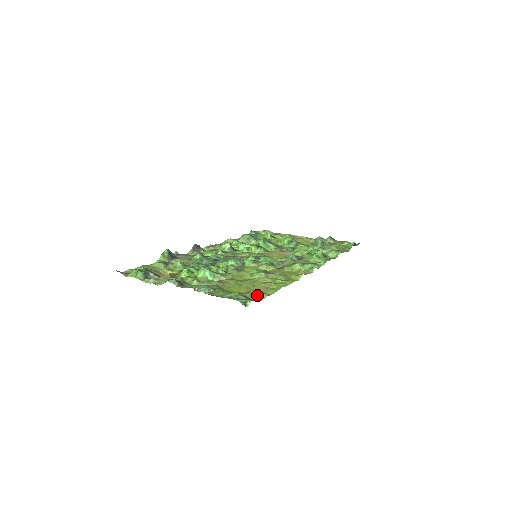
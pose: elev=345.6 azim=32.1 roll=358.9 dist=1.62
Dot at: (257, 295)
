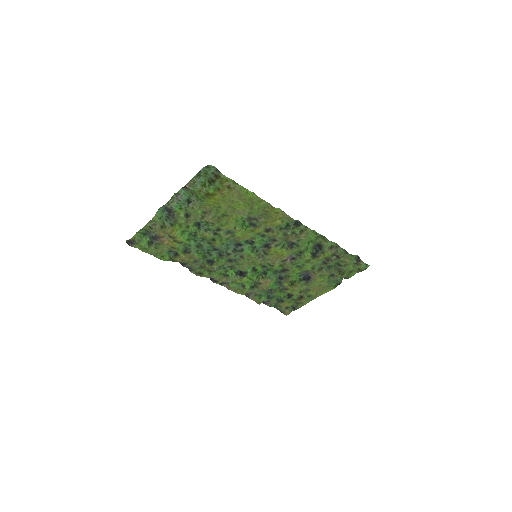
Dot at: (225, 183)
